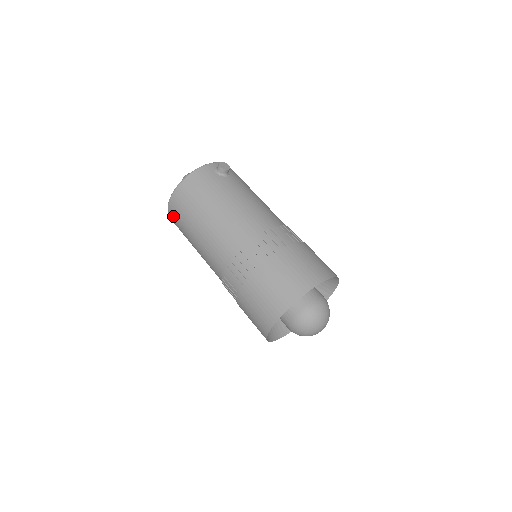
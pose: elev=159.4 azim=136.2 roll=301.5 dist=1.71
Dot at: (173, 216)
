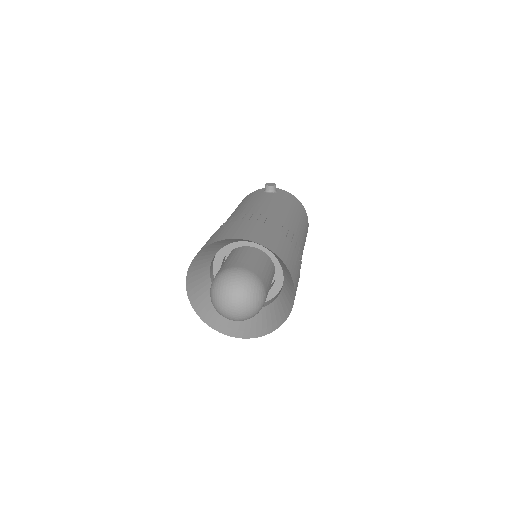
Dot at: occluded
